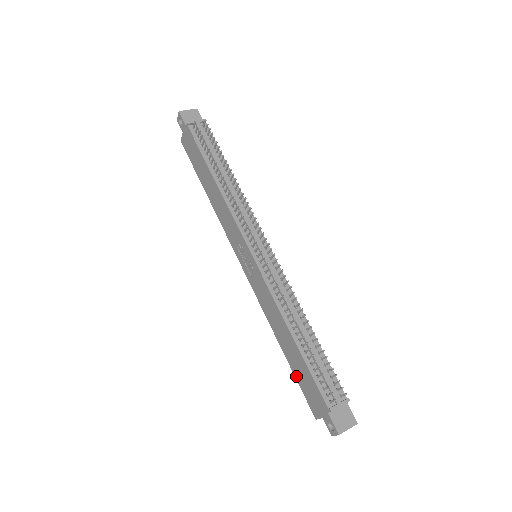
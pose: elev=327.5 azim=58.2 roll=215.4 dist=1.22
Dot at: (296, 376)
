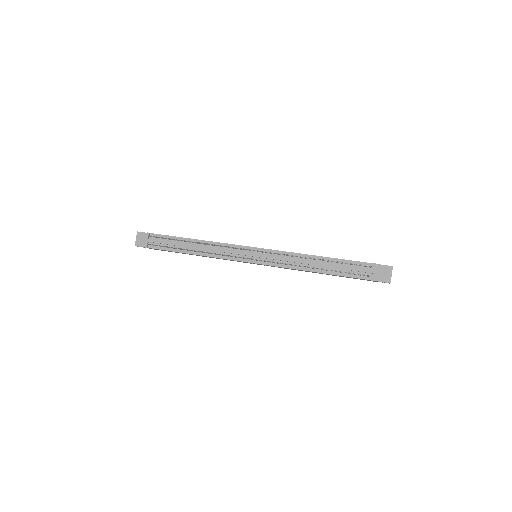
Dot at: occluded
